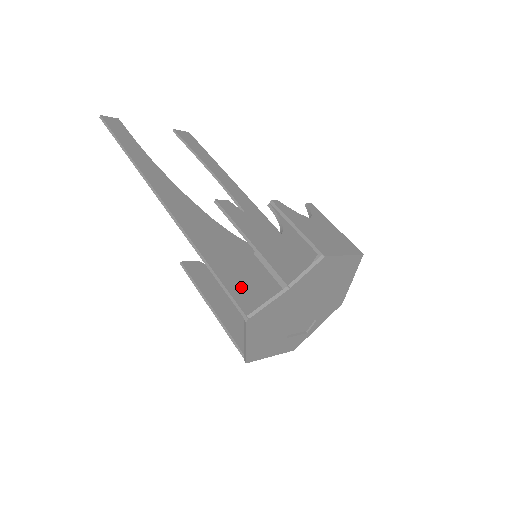
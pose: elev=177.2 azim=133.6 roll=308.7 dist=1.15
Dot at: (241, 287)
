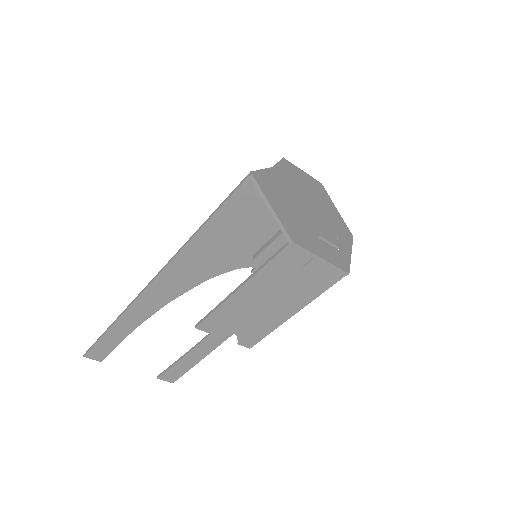
Dot at: (241, 206)
